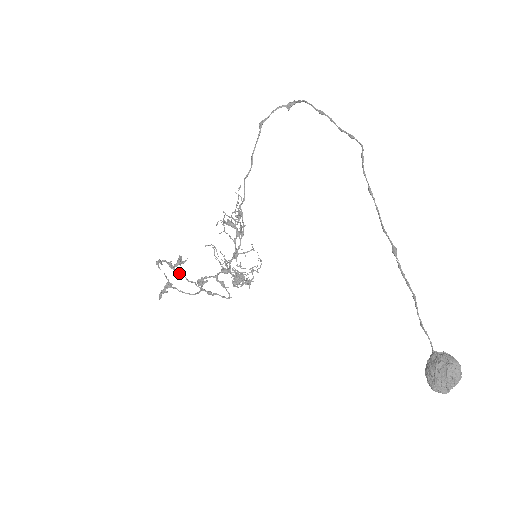
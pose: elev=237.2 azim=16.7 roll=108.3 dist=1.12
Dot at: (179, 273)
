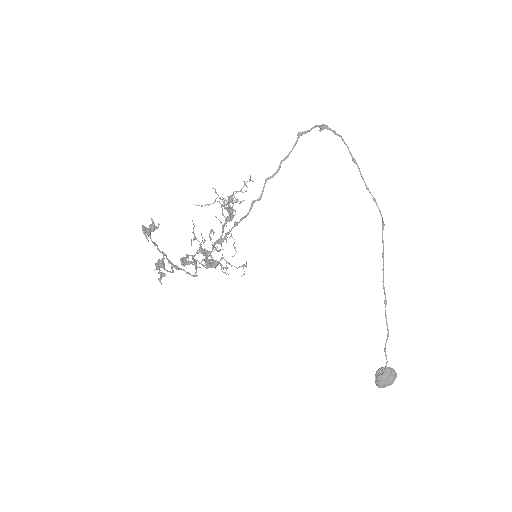
Dot at: (154, 242)
